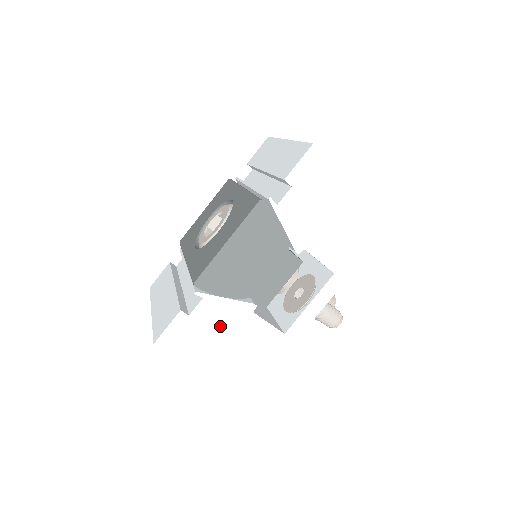
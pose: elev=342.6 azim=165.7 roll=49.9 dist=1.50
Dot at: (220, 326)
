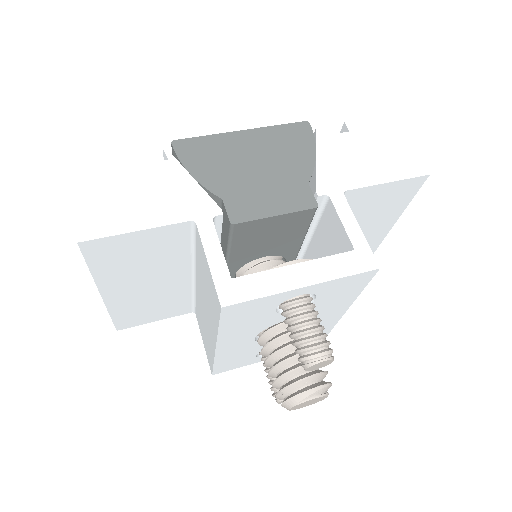
Dot at: (157, 203)
